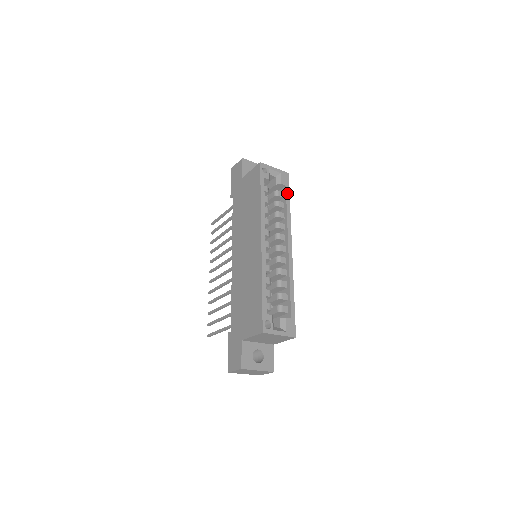
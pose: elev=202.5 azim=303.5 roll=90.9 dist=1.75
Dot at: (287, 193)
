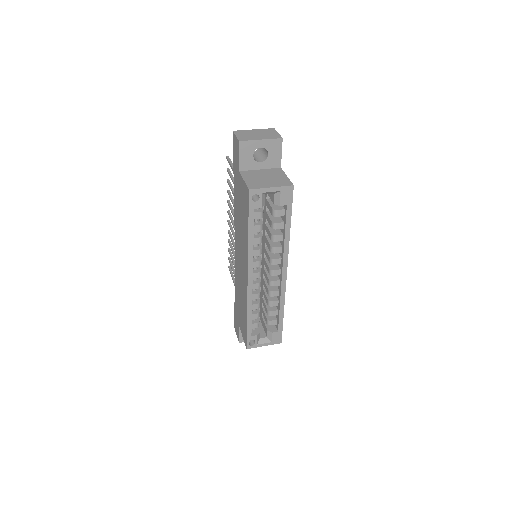
Dot at: (288, 214)
